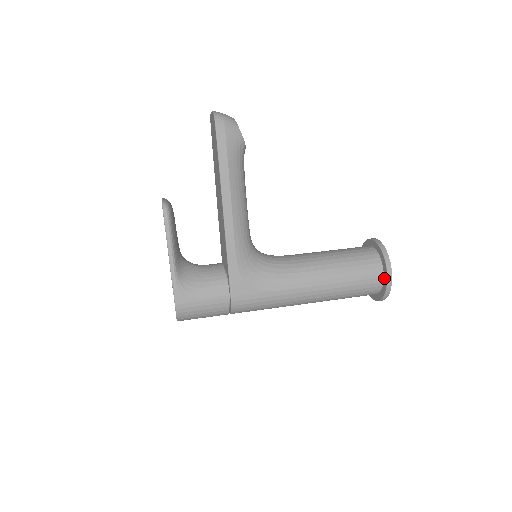
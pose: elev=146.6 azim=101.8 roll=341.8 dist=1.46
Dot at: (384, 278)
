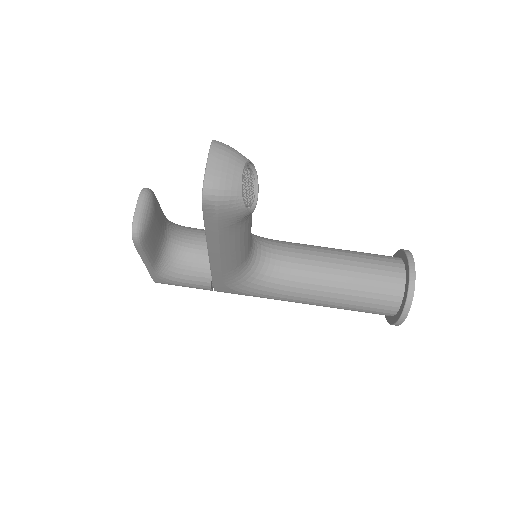
Dot at: (393, 317)
